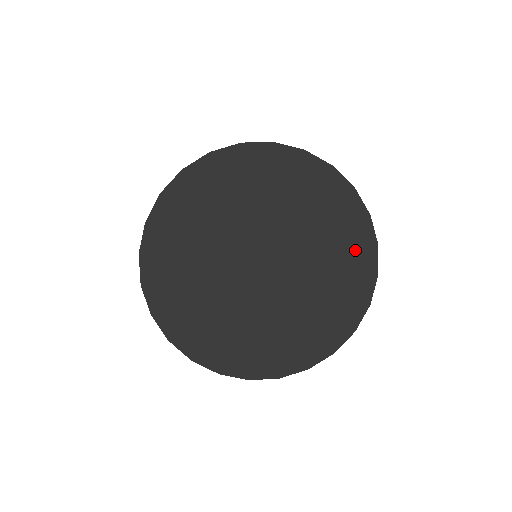
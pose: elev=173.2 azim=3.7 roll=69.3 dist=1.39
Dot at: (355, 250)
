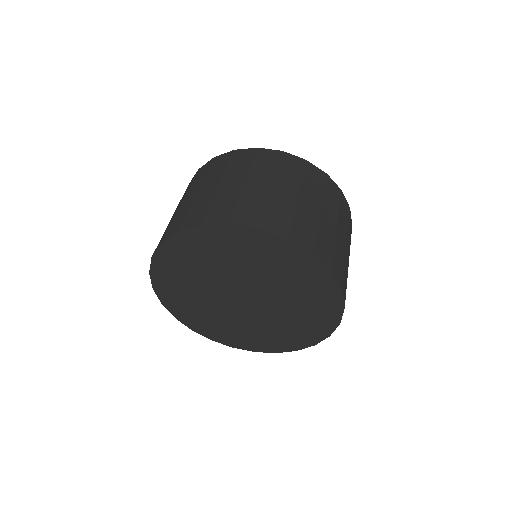
Dot at: (321, 293)
